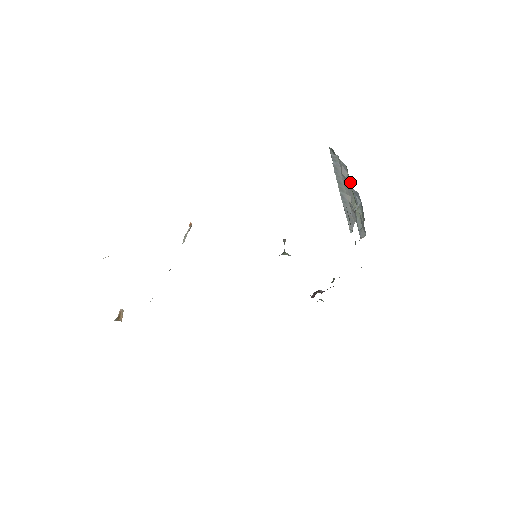
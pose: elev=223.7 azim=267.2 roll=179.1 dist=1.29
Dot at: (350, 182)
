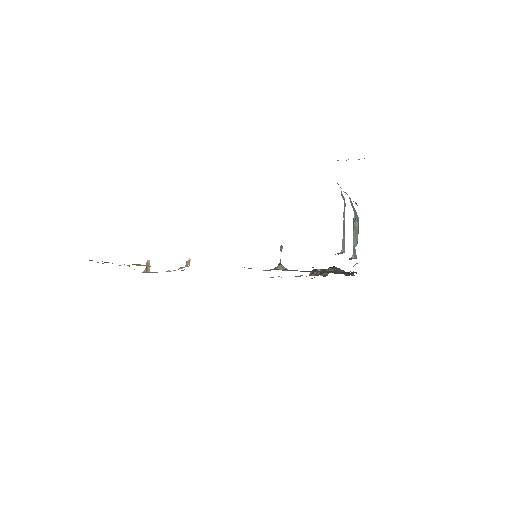
Dot at: occluded
